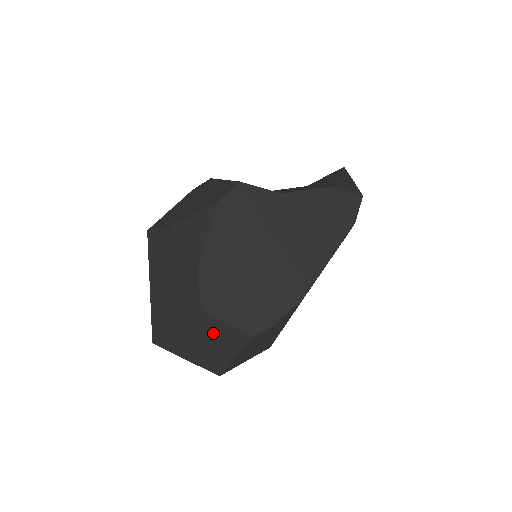
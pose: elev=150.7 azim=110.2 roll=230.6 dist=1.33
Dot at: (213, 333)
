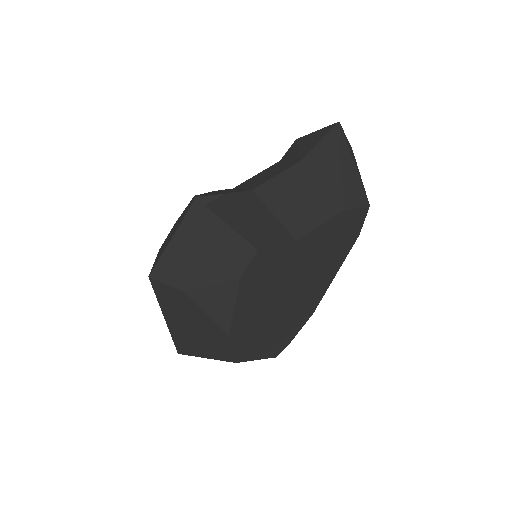
Dot at: occluded
